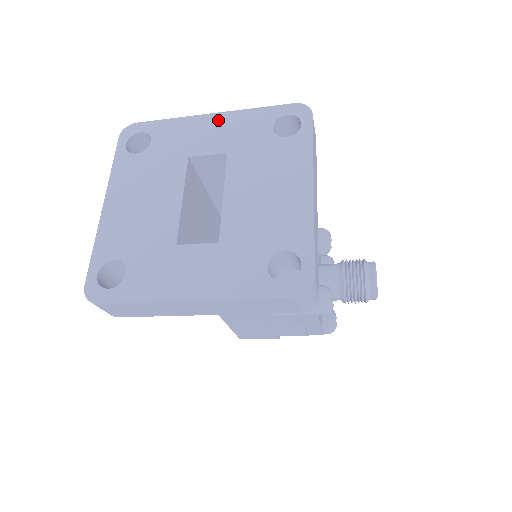
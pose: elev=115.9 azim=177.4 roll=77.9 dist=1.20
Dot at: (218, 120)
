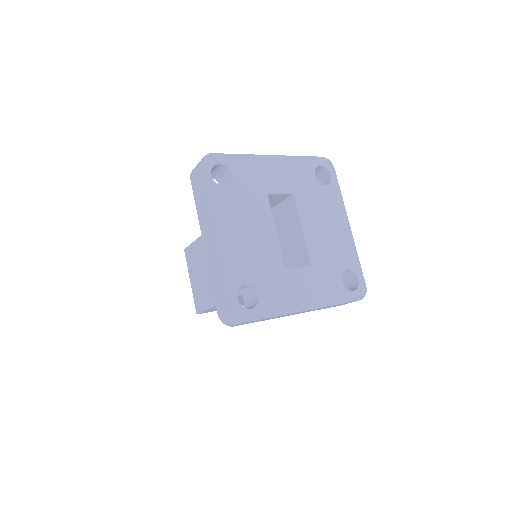
Dot at: (277, 162)
